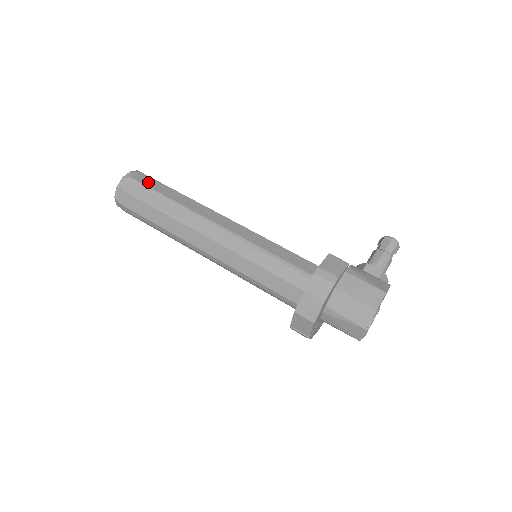
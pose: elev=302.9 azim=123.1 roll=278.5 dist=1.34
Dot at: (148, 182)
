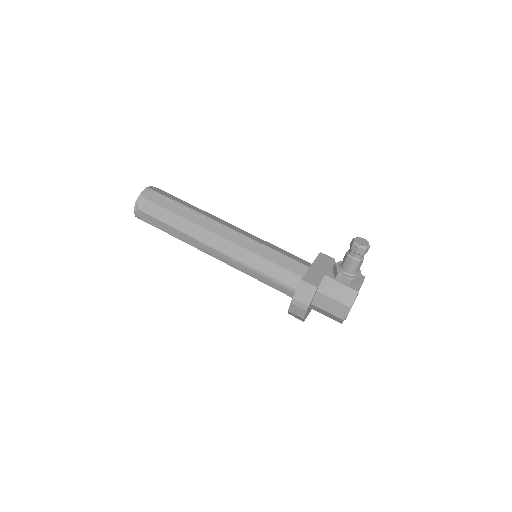
Dot at: (153, 211)
